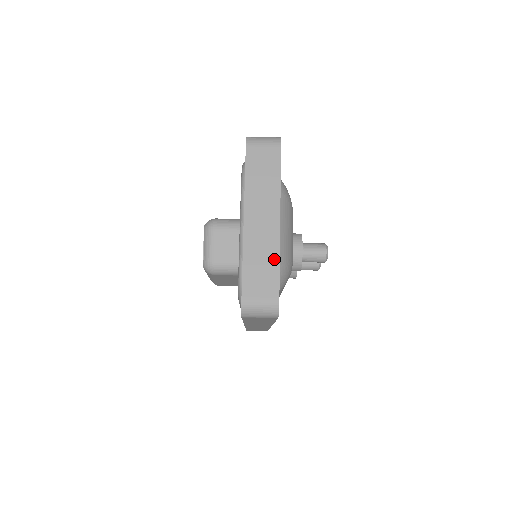
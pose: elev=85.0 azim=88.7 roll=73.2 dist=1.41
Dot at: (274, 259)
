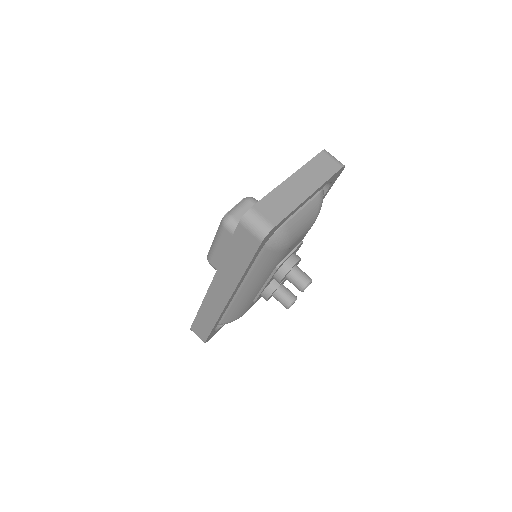
Dot at: (290, 207)
